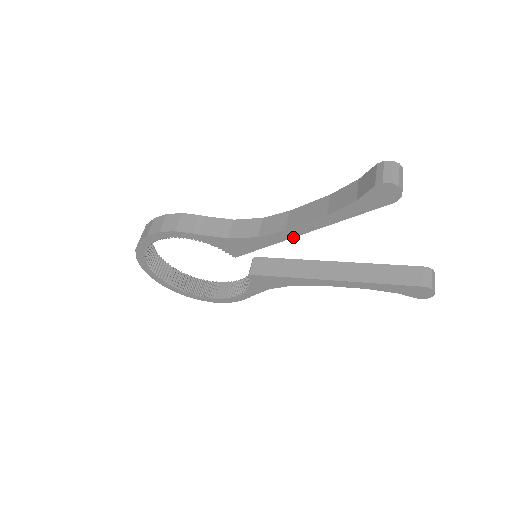
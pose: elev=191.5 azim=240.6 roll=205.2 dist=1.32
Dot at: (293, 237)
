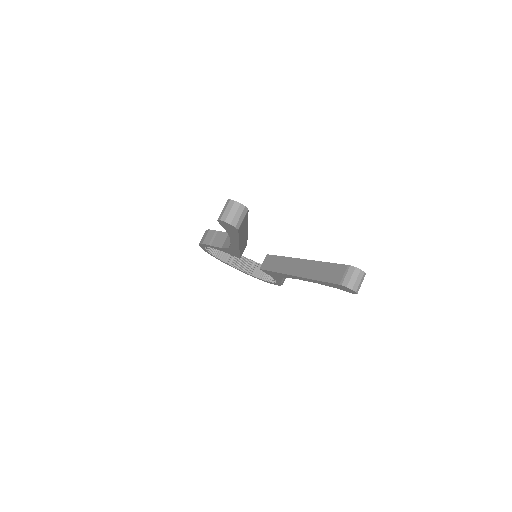
Dot at: (239, 248)
